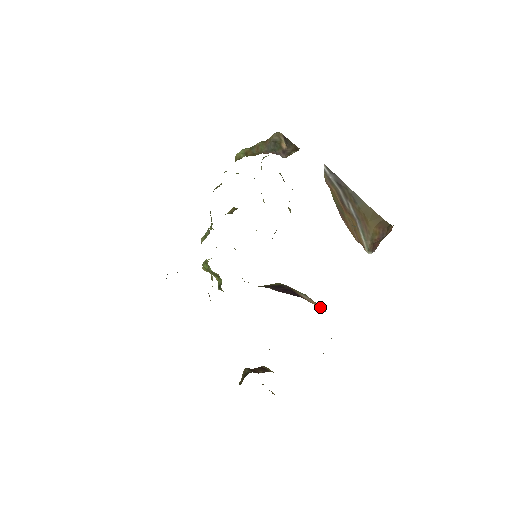
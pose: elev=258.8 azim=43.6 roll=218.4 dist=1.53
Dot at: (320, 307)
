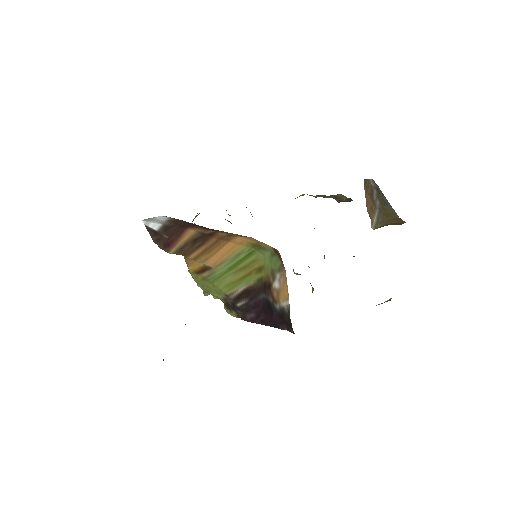
Dot at: (287, 293)
